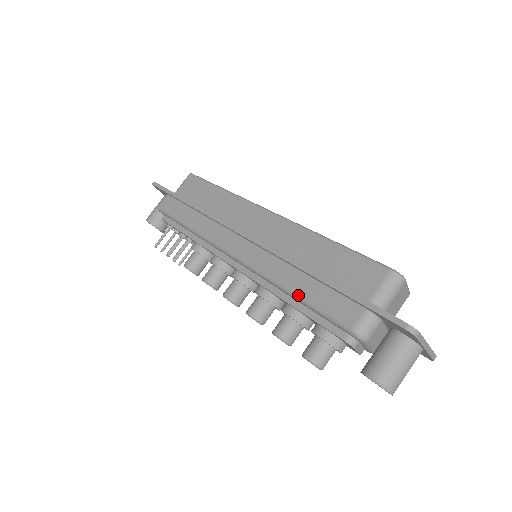
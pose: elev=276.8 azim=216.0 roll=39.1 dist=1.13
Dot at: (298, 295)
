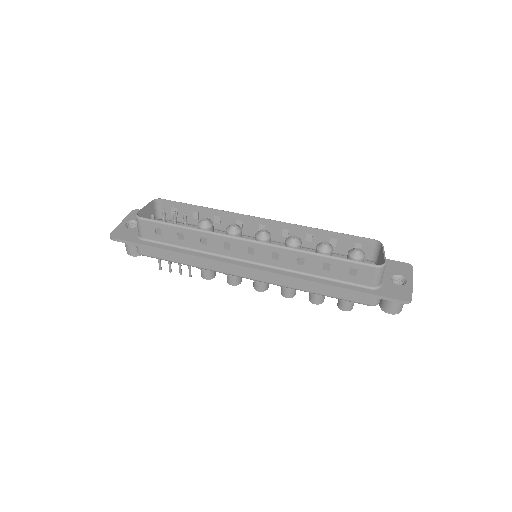
Dot at: (322, 295)
